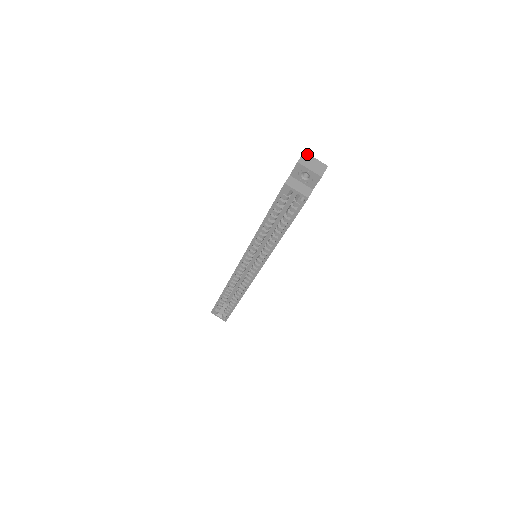
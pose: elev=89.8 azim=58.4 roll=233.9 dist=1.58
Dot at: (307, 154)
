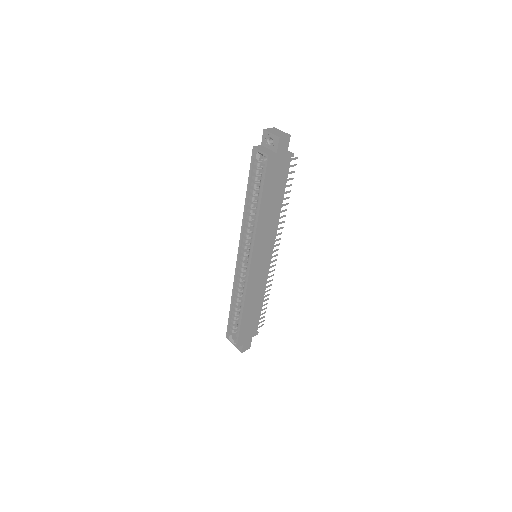
Dot at: (276, 128)
